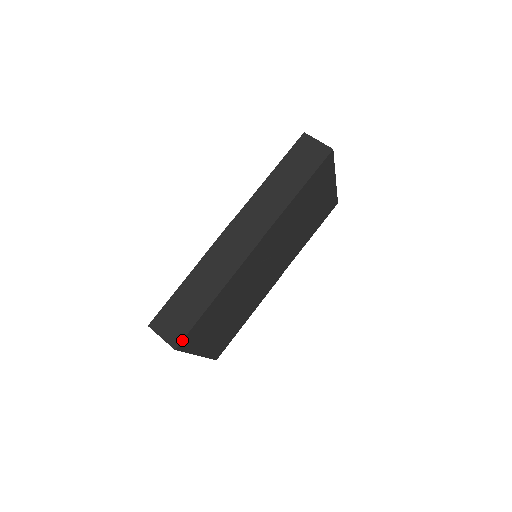
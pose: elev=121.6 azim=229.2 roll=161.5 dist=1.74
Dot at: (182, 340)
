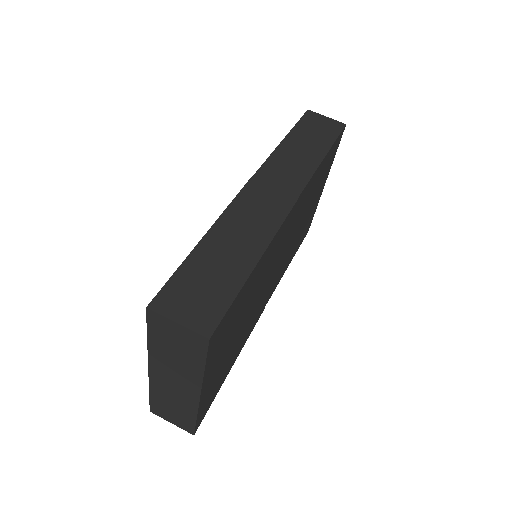
Dot at: (219, 323)
